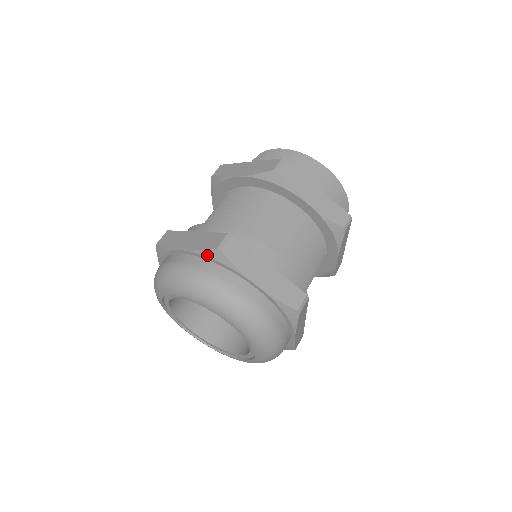
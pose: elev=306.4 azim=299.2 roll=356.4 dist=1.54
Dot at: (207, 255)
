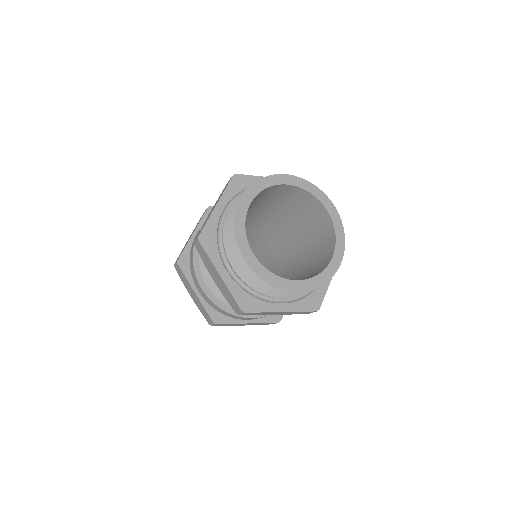
Dot at: occluded
